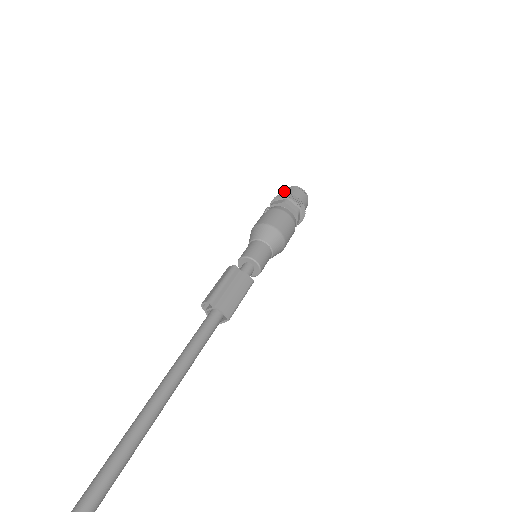
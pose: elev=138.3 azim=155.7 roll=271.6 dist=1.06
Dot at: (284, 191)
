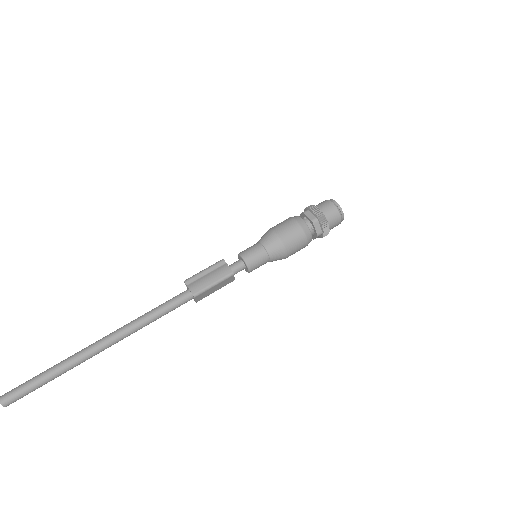
Dot at: occluded
